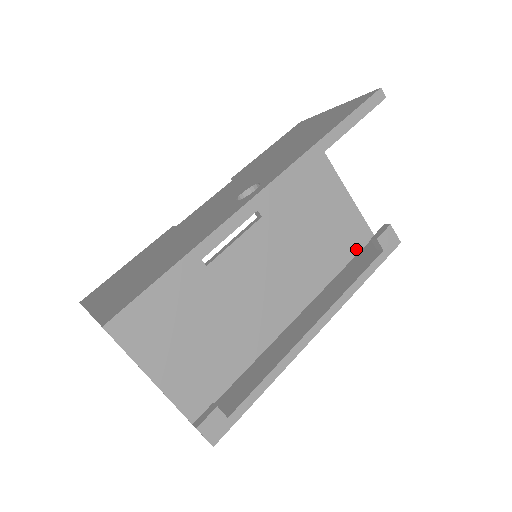
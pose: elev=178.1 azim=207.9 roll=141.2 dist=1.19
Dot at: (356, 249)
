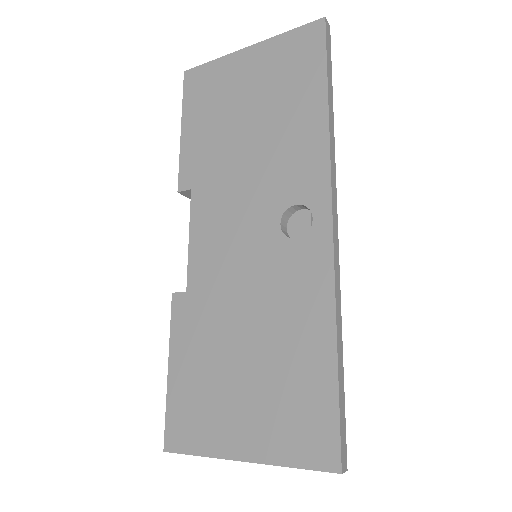
Dot at: occluded
